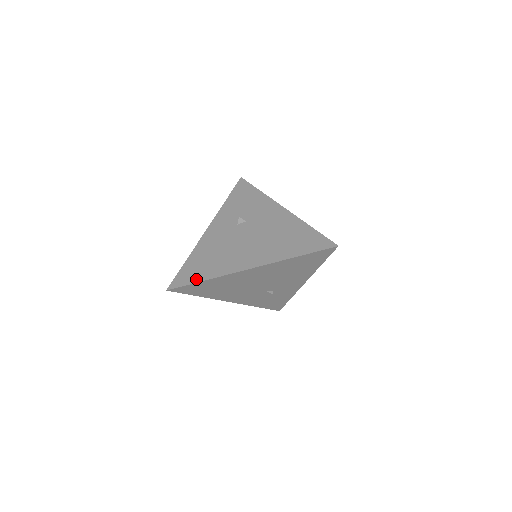
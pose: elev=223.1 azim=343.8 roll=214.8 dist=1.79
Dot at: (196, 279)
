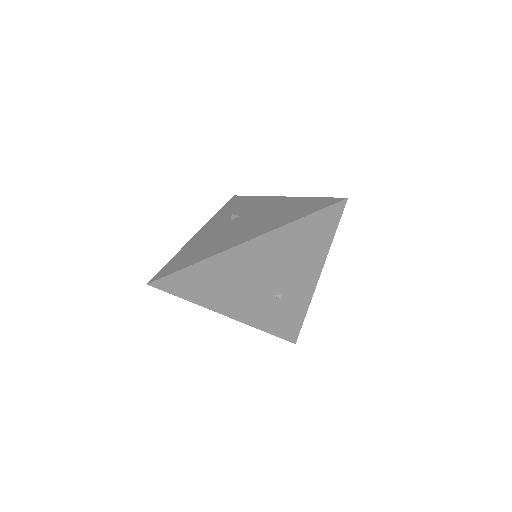
Dot at: (182, 266)
